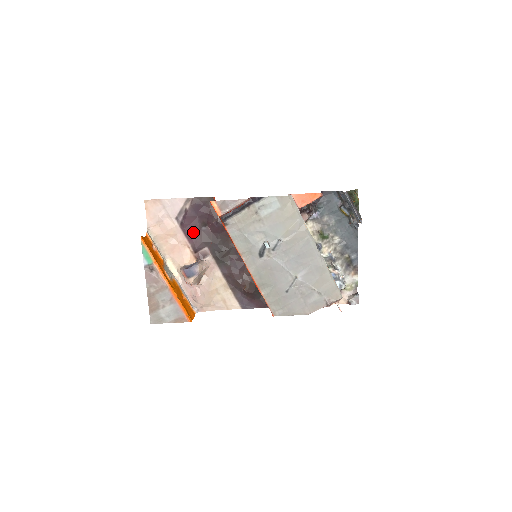
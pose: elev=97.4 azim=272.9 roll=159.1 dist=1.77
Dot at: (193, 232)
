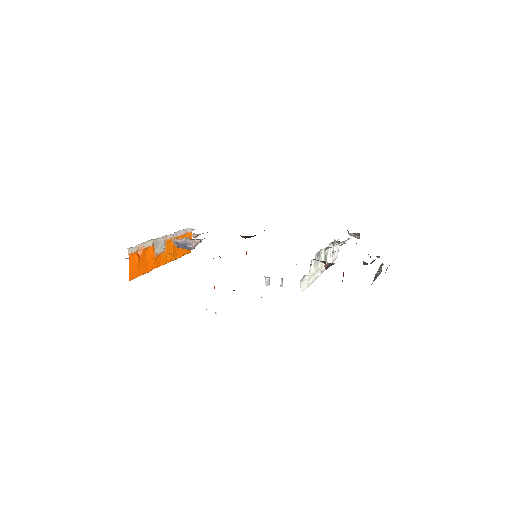
Dot at: occluded
